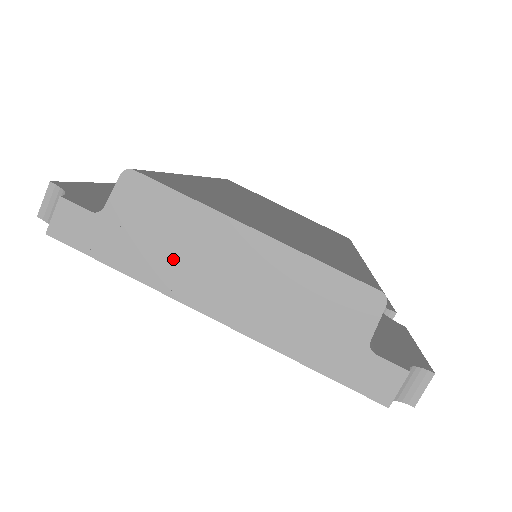
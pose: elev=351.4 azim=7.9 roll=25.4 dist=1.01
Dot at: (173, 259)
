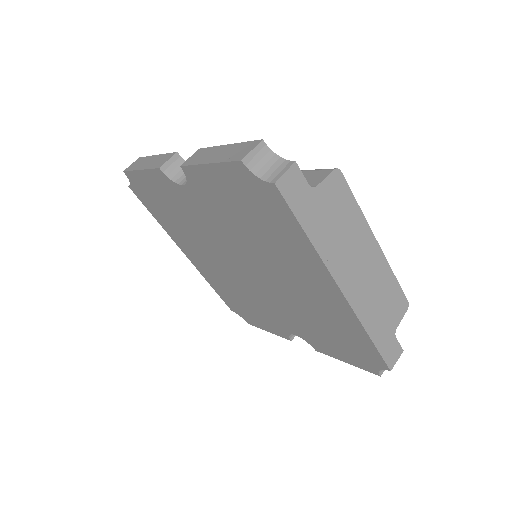
Dot at: (338, 242)
